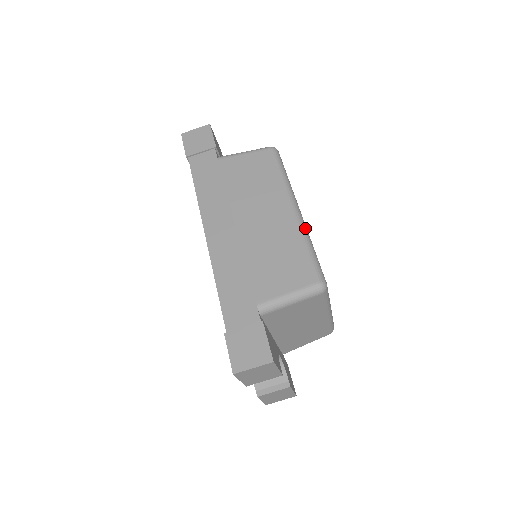
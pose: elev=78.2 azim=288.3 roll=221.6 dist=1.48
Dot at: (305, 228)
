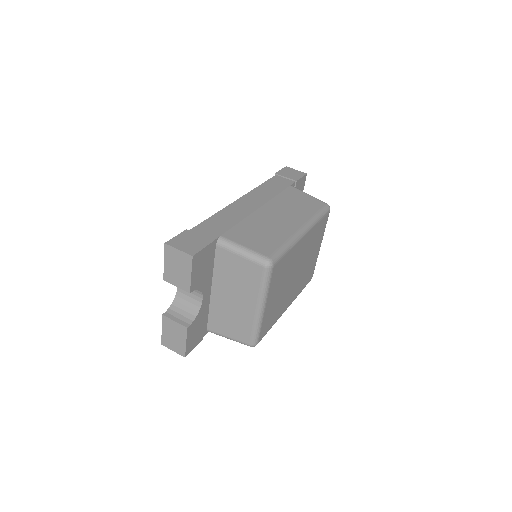
Dot at: (297, 239)
